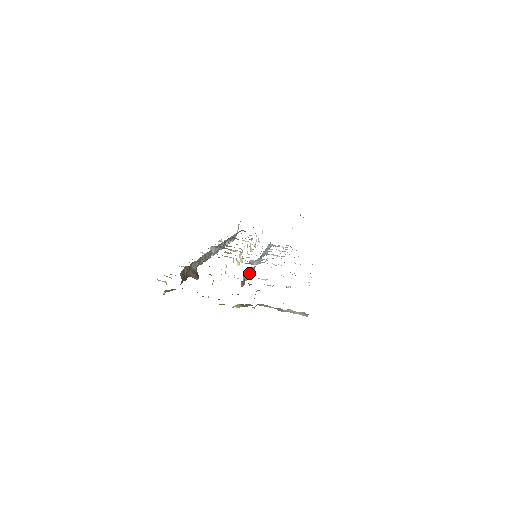
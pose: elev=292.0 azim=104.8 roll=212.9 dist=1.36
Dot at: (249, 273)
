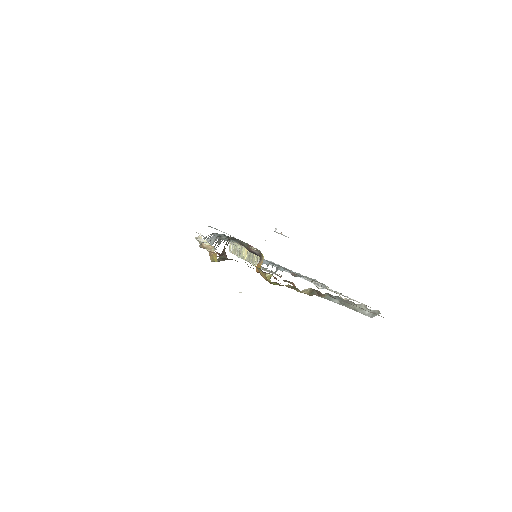
Dot at: (272, 267)
